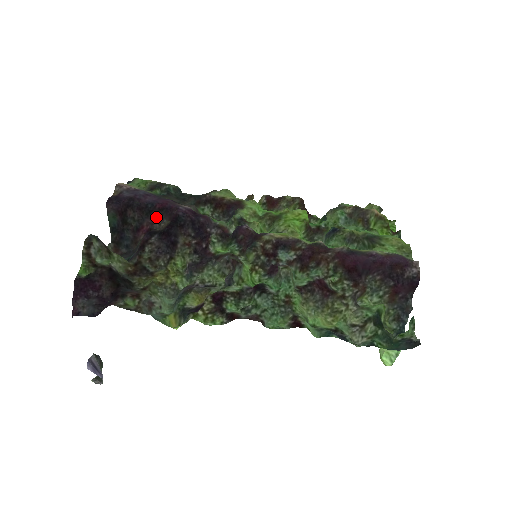
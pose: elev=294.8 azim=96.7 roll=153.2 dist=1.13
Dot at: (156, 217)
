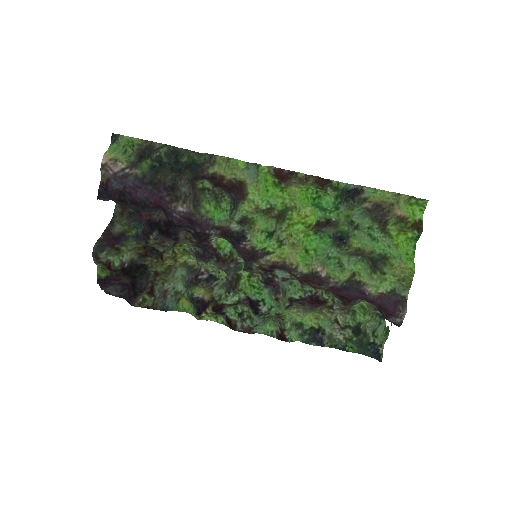
Dot at: (152, 210)
